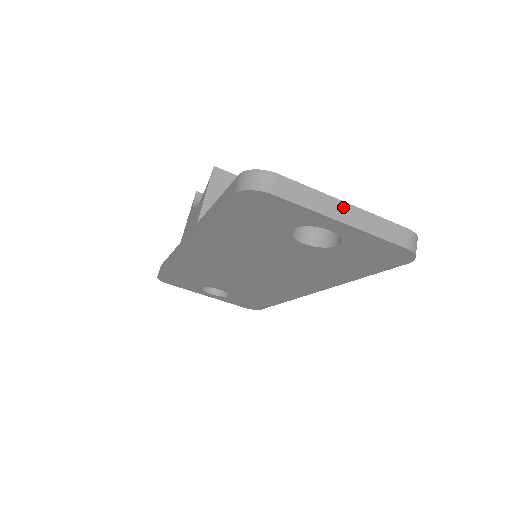
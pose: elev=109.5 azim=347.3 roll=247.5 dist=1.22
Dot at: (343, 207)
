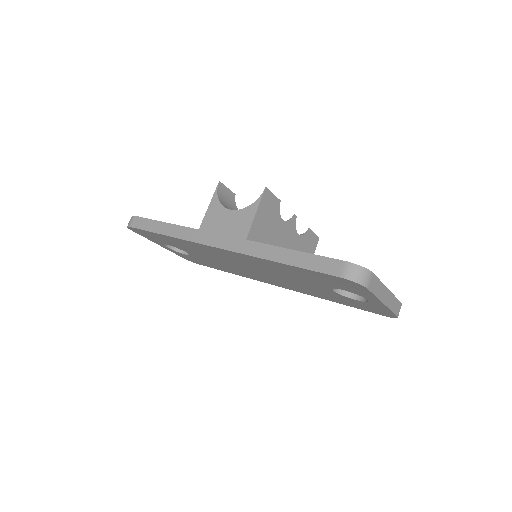
Dot at: (387, 293)
